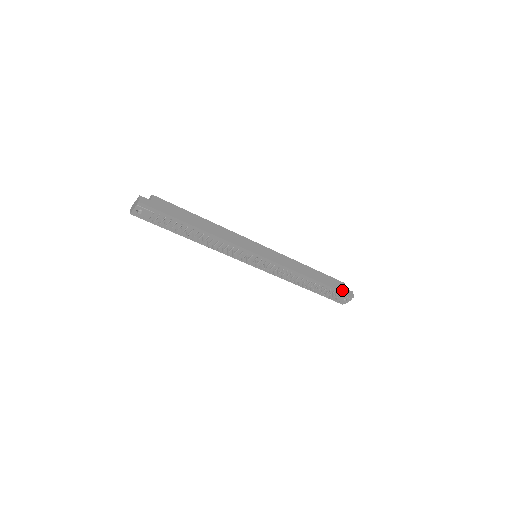
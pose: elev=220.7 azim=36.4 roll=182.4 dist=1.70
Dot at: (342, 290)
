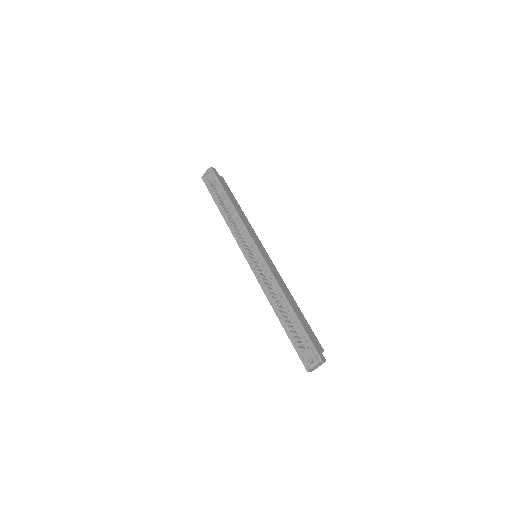
Dot at: (314, 343)
